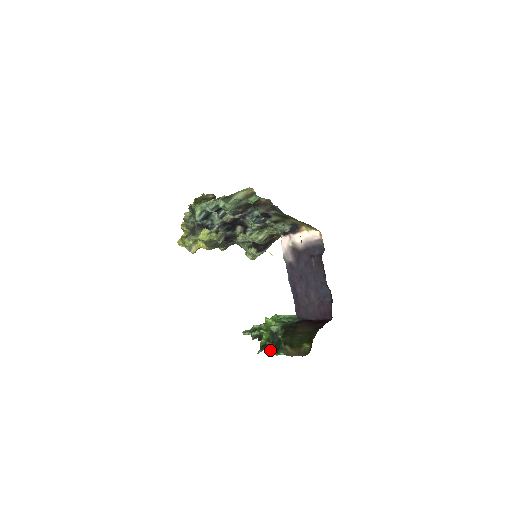
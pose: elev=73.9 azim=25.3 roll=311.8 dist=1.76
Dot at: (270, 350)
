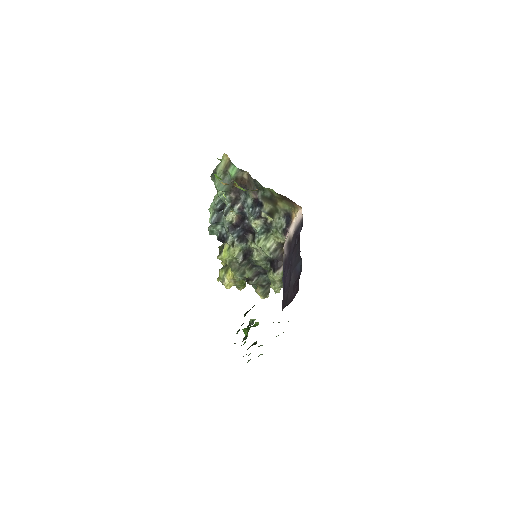
Dot at: occluded
